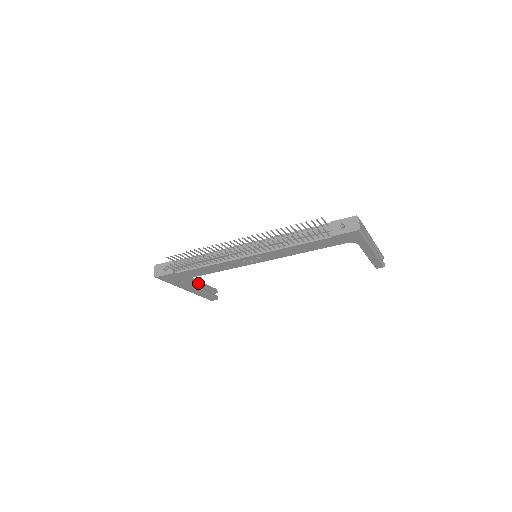
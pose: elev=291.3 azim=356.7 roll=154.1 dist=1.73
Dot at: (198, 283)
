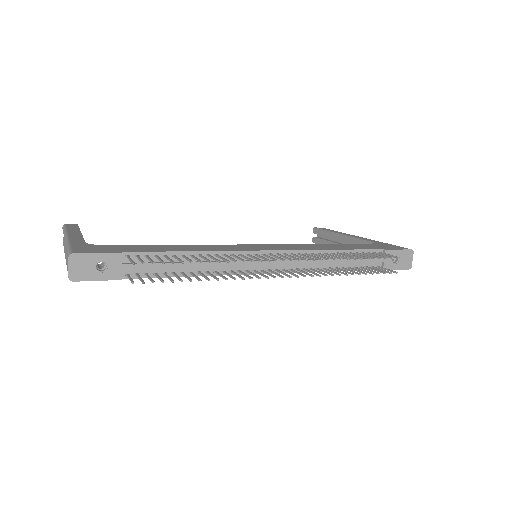
Dot at: occluded
